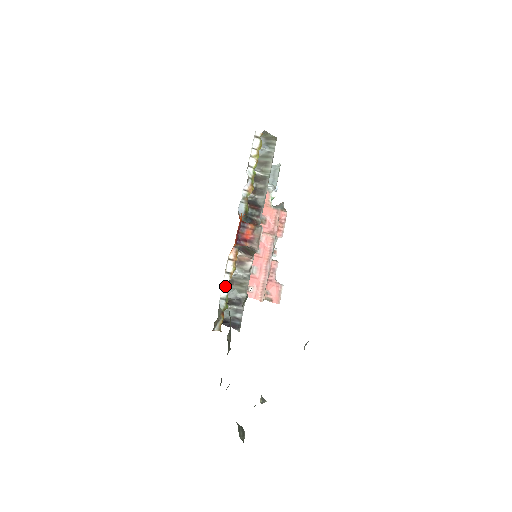
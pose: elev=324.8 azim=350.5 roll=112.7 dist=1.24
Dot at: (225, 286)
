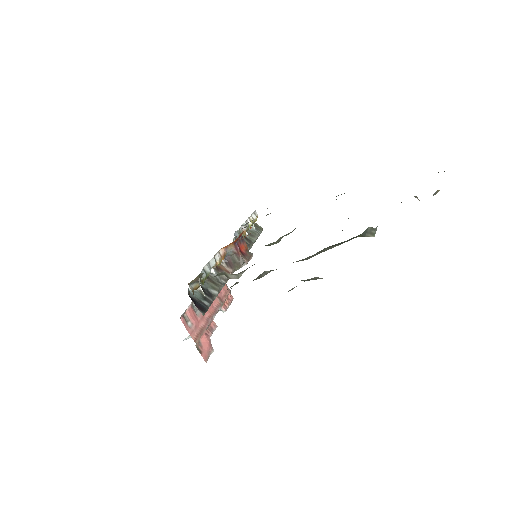
Dot at: (209, 265)
